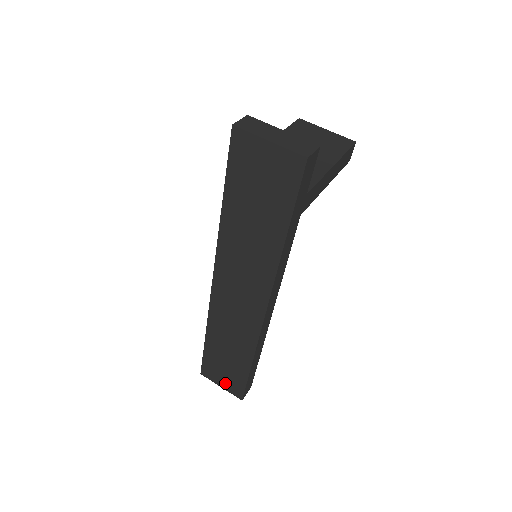
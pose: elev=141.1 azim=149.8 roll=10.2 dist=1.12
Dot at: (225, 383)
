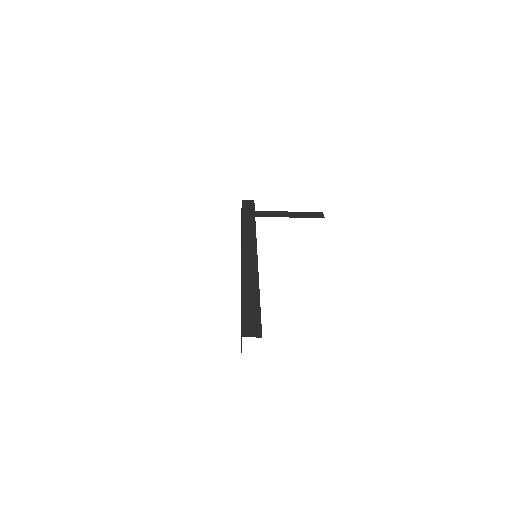
Dot at: occluded
